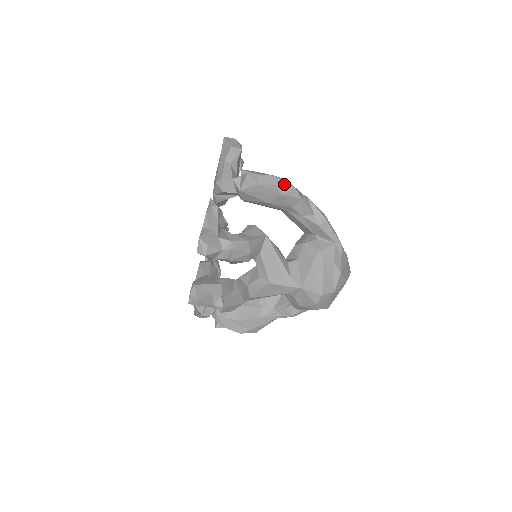
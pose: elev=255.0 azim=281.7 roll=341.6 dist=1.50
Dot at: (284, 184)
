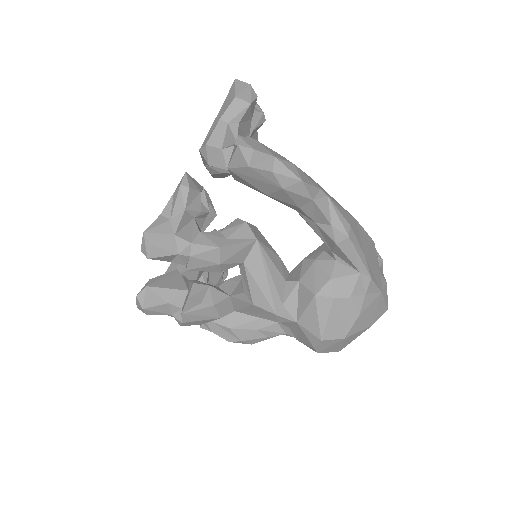
Dot at: (286, 173)
